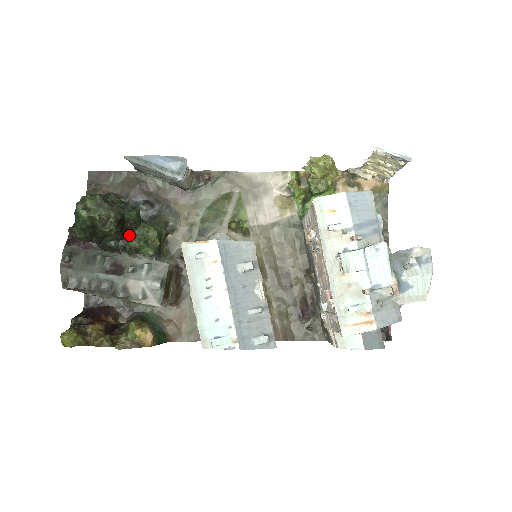
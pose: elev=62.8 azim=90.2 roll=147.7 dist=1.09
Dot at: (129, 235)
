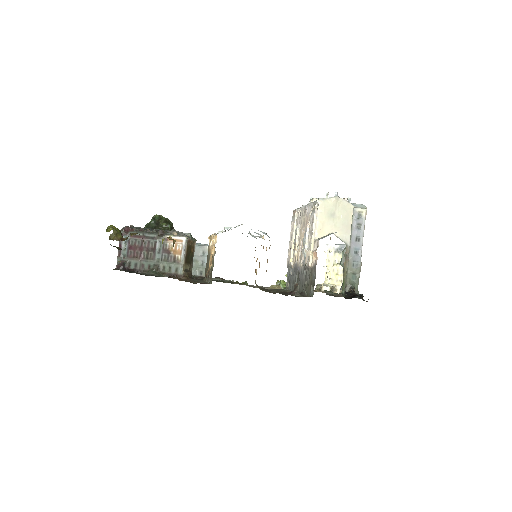
Dot at: occluded
